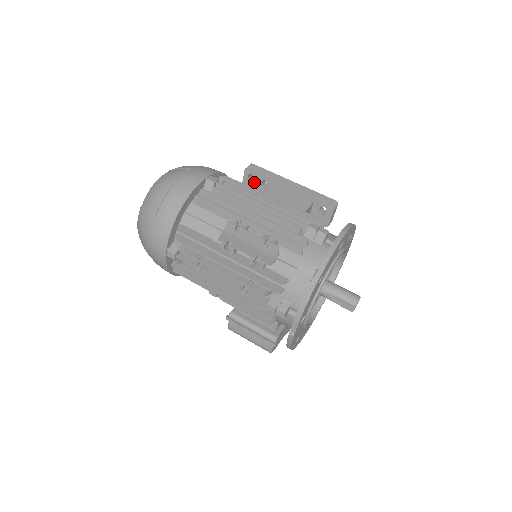
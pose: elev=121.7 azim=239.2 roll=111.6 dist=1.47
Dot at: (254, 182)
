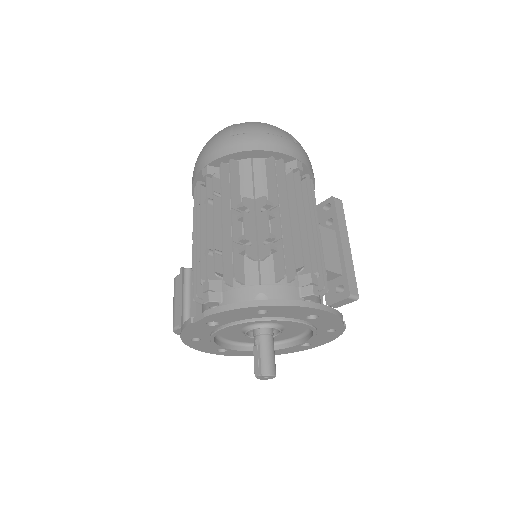
Dot at: (326, 213)
